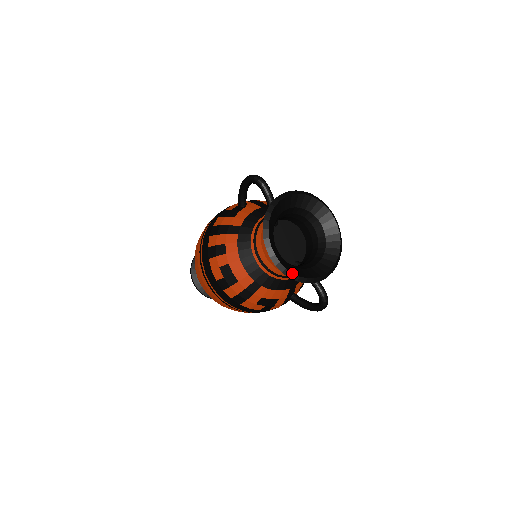
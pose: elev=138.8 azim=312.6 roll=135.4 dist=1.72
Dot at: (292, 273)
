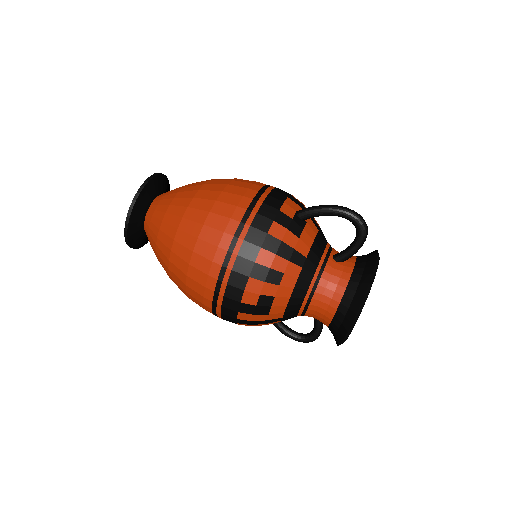
Dot at: occluded
